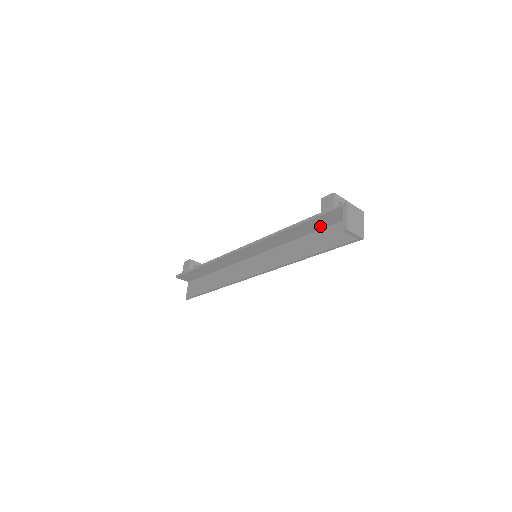
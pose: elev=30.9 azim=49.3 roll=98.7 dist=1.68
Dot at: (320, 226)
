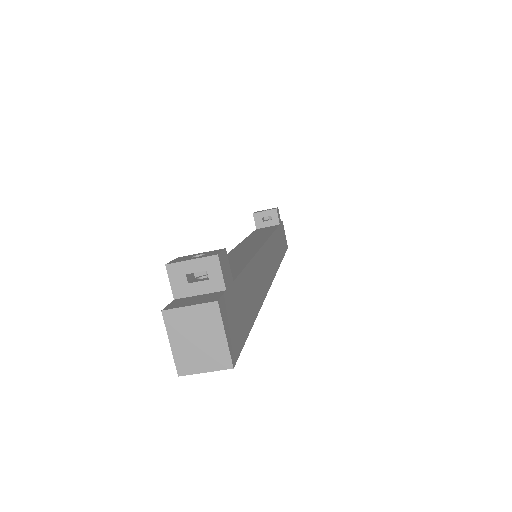
Dot at: occluded
